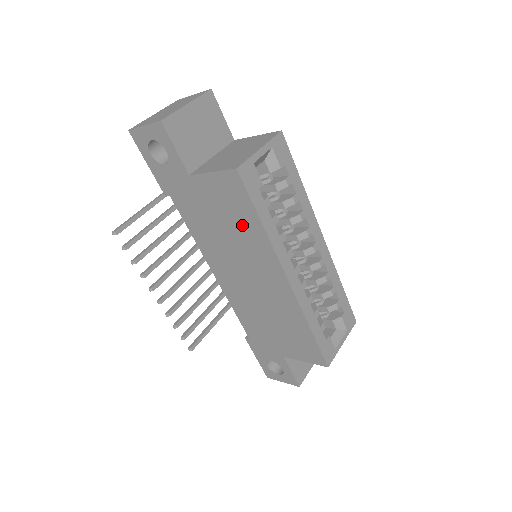
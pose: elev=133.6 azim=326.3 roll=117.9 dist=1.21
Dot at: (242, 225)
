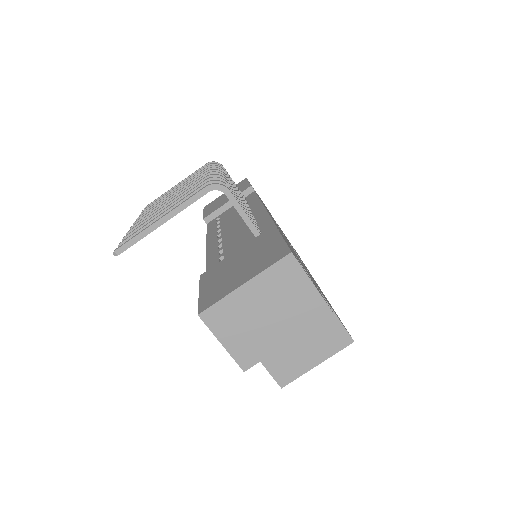
Dot at: occluded
